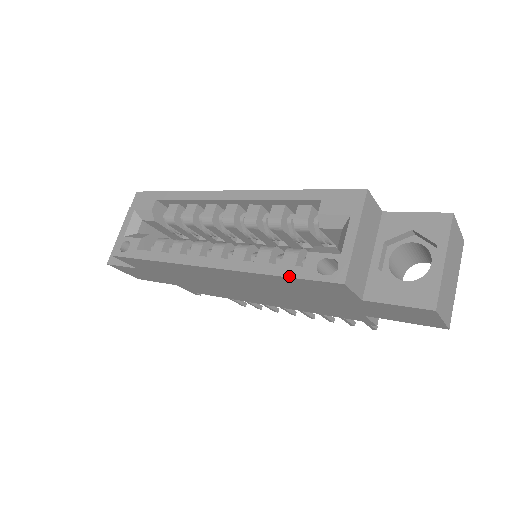
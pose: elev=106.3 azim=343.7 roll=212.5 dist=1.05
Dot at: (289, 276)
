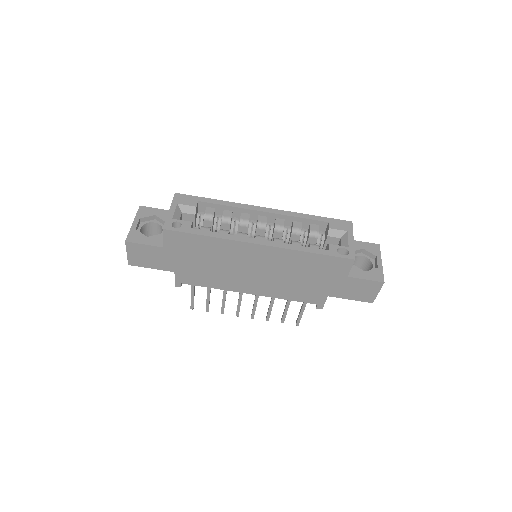
Dot at: (322, 254)
